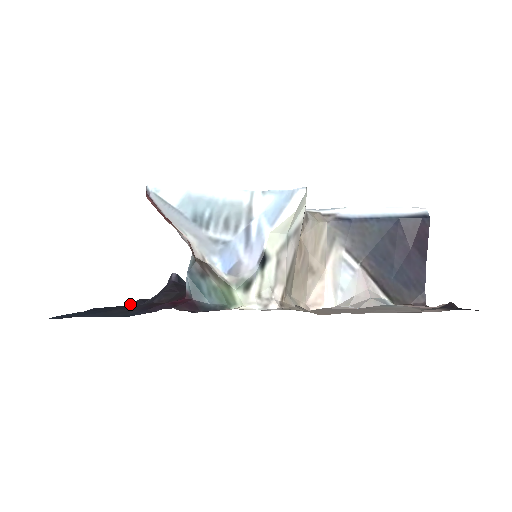
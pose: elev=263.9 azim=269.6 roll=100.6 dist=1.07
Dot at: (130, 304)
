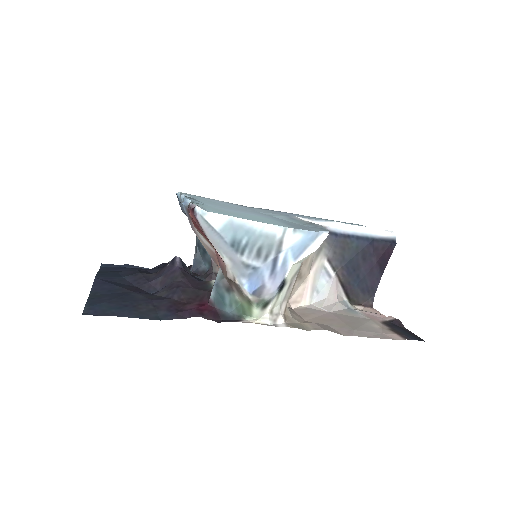
Dot at: (132, 278)
